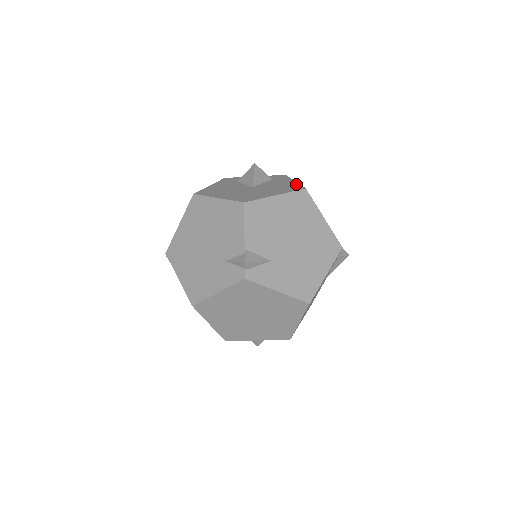
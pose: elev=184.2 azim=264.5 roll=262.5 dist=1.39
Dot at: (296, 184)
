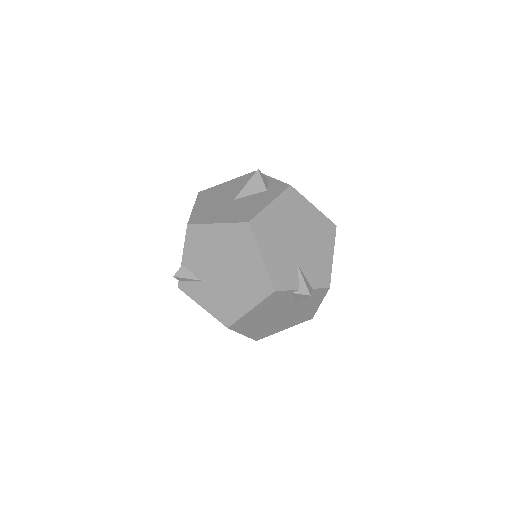
Dot at: (258, 210)
